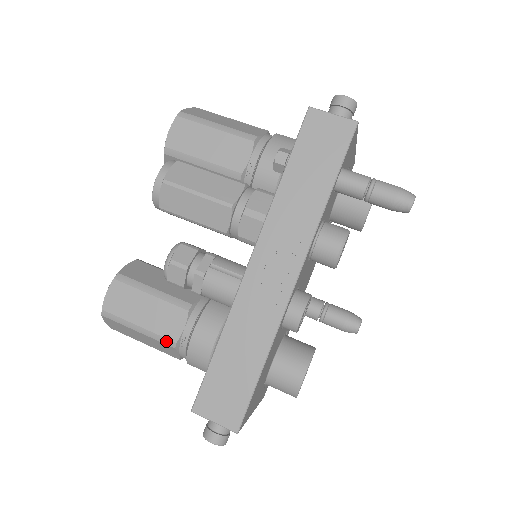
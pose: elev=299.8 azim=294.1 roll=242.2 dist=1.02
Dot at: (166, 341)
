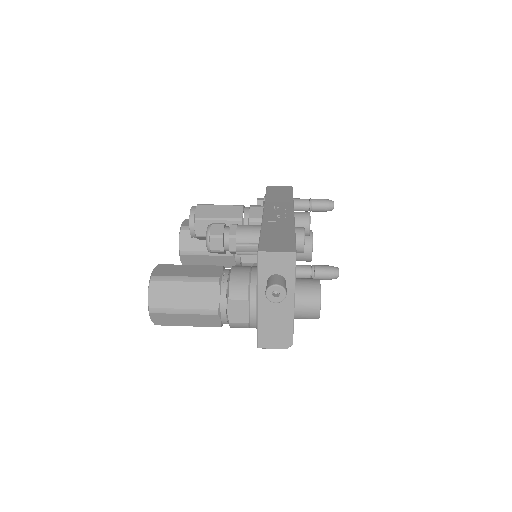
Dot at: (211, 279)
